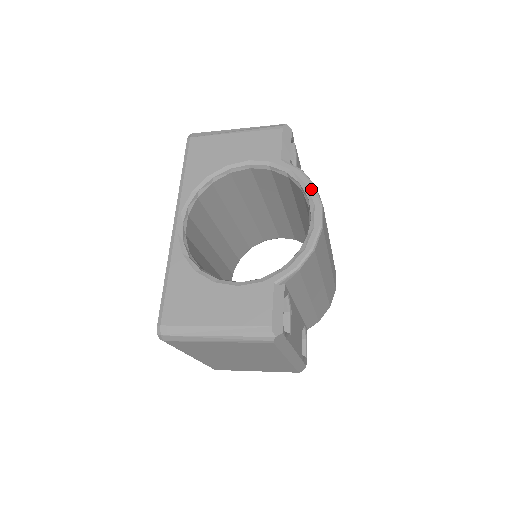
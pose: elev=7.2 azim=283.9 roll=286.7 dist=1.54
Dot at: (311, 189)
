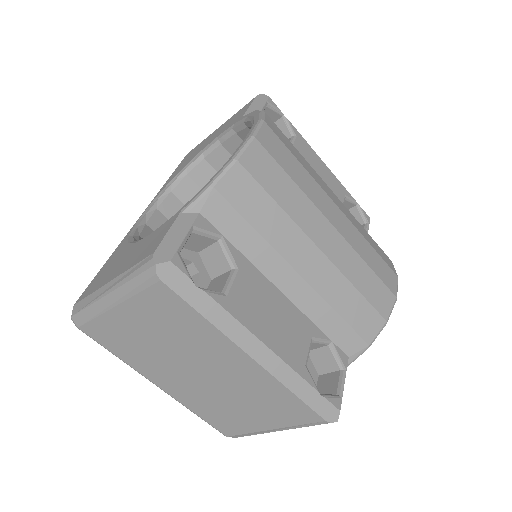
Dot at: (256, 115)
